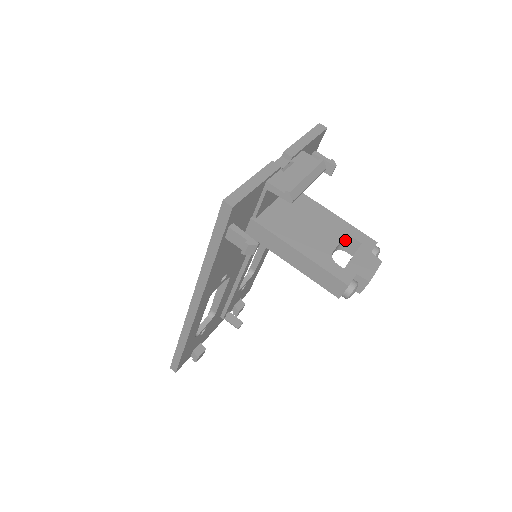
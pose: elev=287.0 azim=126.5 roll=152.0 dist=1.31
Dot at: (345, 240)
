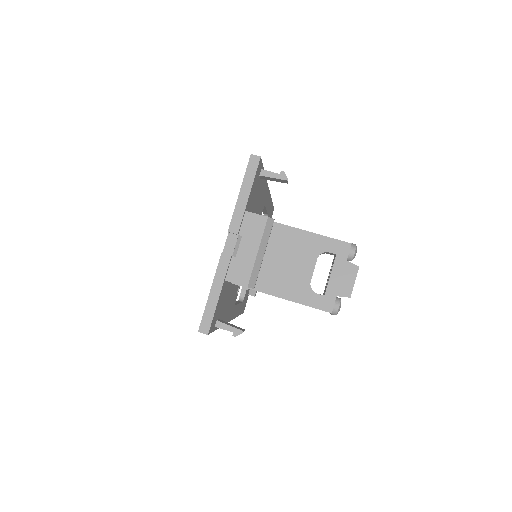
Dot at: occluded
